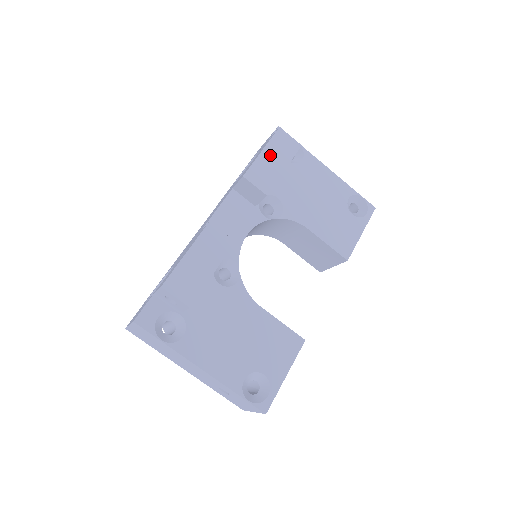
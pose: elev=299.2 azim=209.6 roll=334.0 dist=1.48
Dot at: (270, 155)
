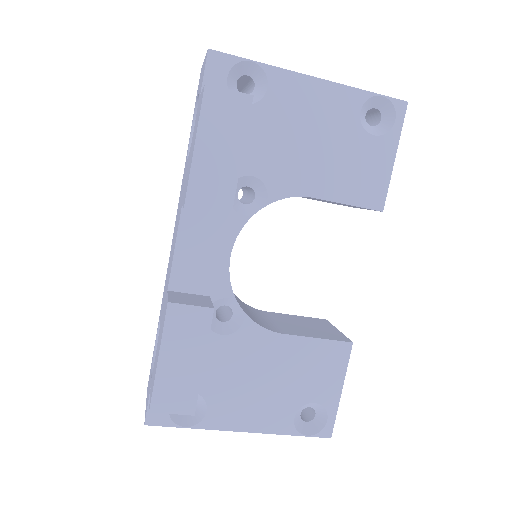
Dot at: (210, 146)
